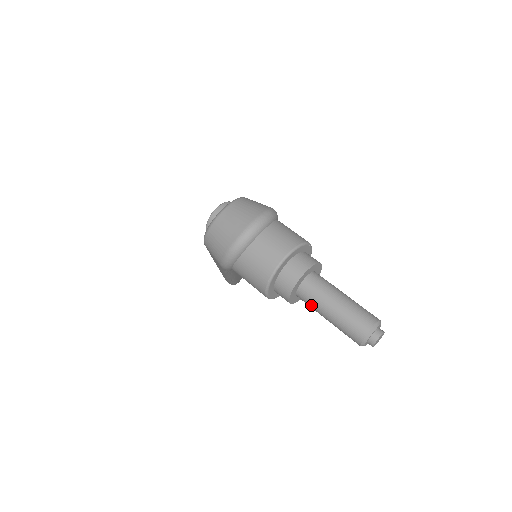
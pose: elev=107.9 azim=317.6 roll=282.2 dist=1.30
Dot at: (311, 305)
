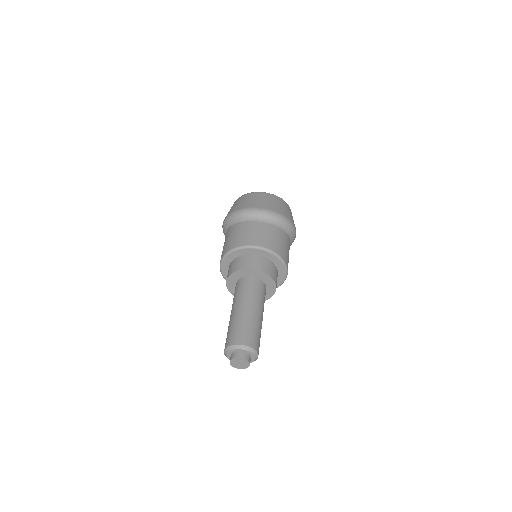
Dot at: (234, 297)
